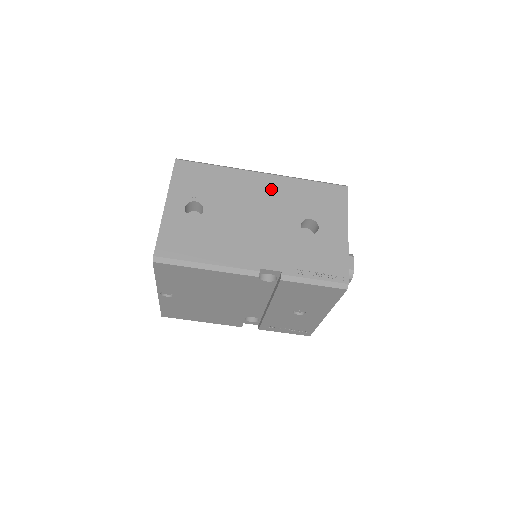
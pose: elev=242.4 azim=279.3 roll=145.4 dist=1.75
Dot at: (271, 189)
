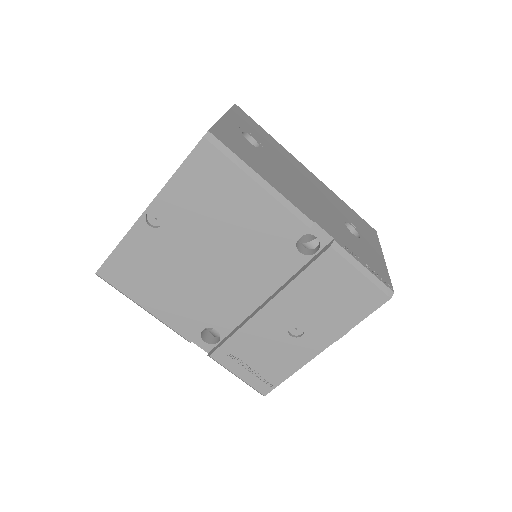
Dot at: (317, 184)
